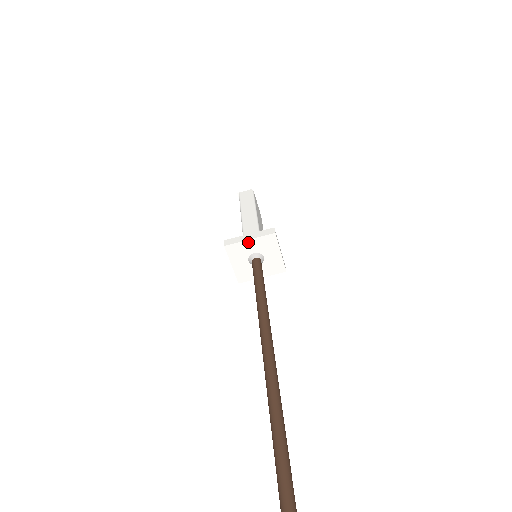
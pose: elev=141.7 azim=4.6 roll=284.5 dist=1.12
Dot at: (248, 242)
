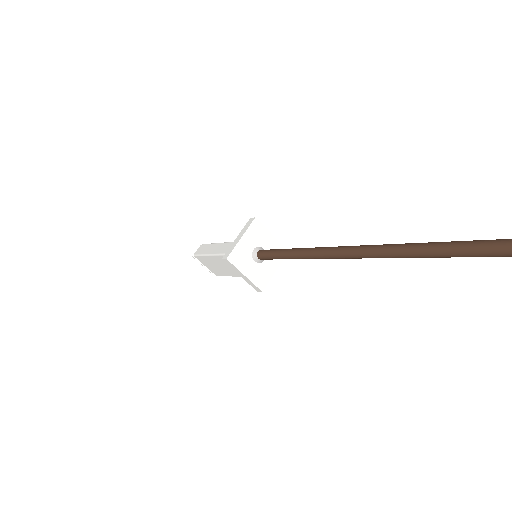
Dot at: (242, 241)
